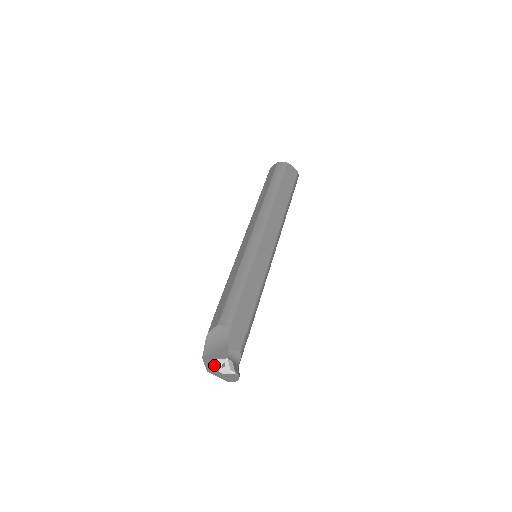
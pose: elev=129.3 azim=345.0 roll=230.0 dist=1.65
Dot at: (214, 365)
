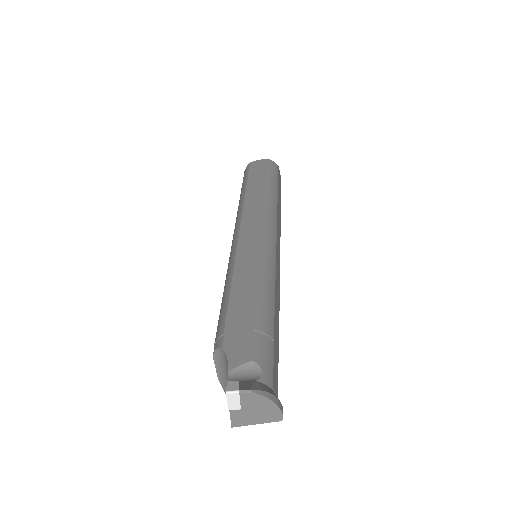
Dot at: occluded
